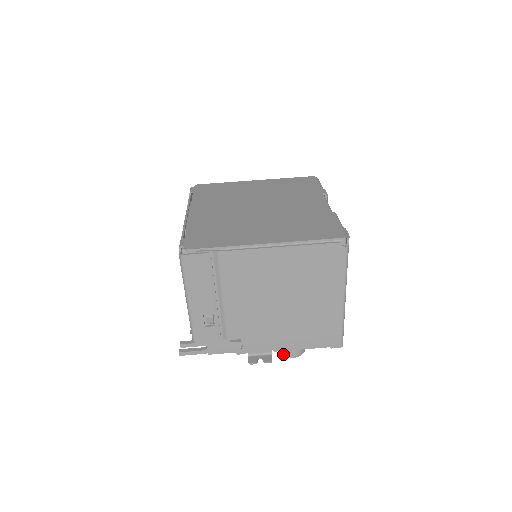
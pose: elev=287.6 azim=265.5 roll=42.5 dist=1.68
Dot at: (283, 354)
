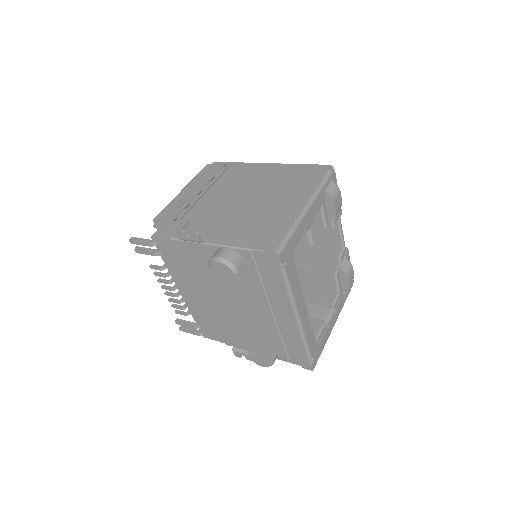
Dot at: (212, 257)
